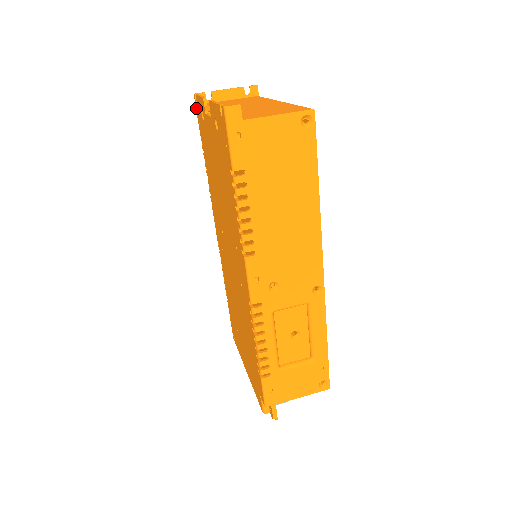
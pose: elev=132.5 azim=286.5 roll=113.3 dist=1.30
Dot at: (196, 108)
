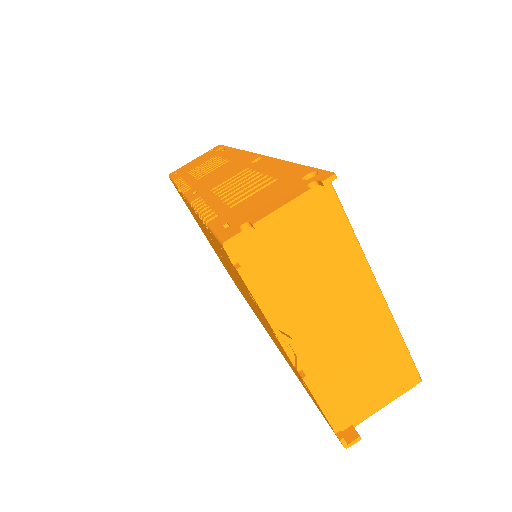
Dot at: occluded
